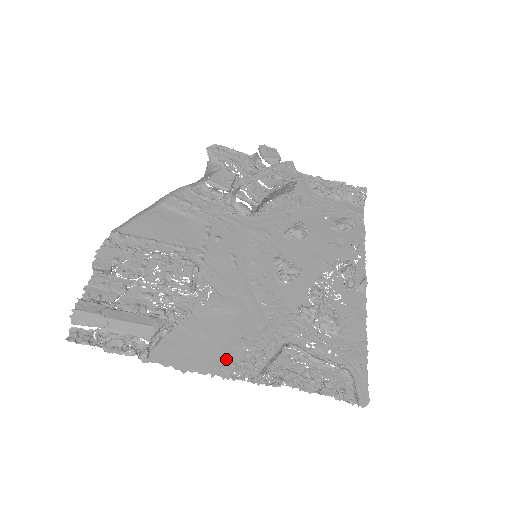
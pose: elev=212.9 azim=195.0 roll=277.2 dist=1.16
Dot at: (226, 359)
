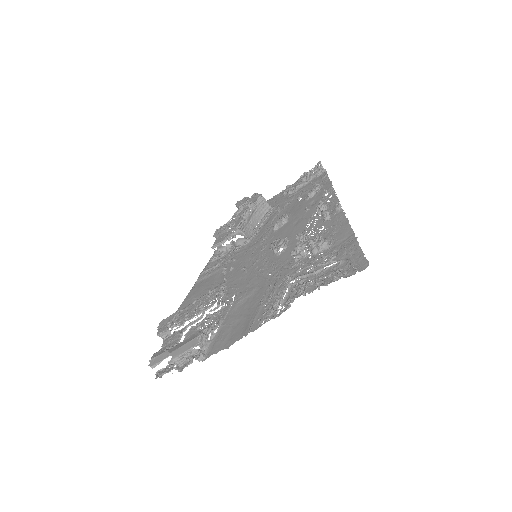
Dot at: (252, 320)
